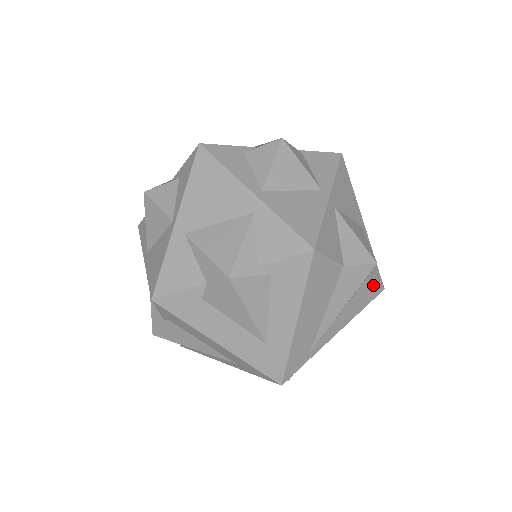
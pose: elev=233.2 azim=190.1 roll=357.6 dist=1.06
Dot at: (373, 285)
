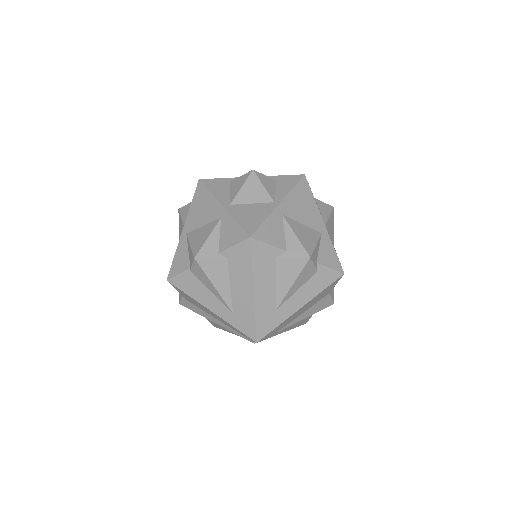
Dot at: (311, 316)
